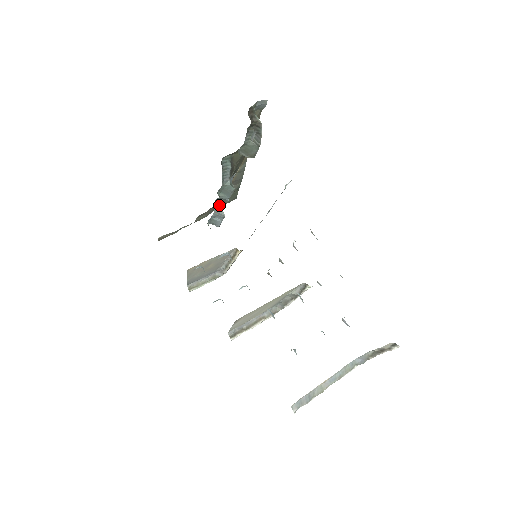
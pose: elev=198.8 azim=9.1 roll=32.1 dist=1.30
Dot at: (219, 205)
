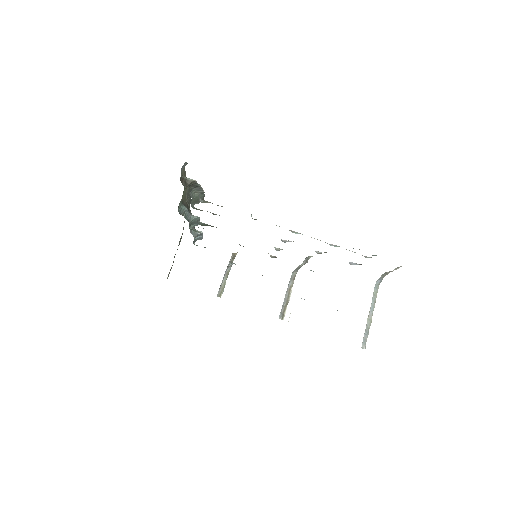
Dot at: (193, 229)
